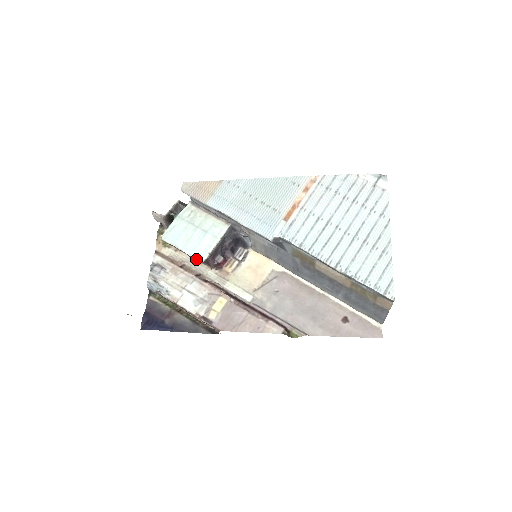
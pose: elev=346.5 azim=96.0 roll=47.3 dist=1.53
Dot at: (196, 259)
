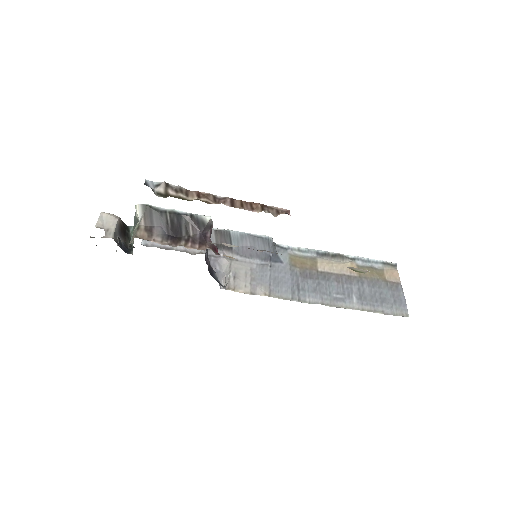
Dot at: (175, 246)
